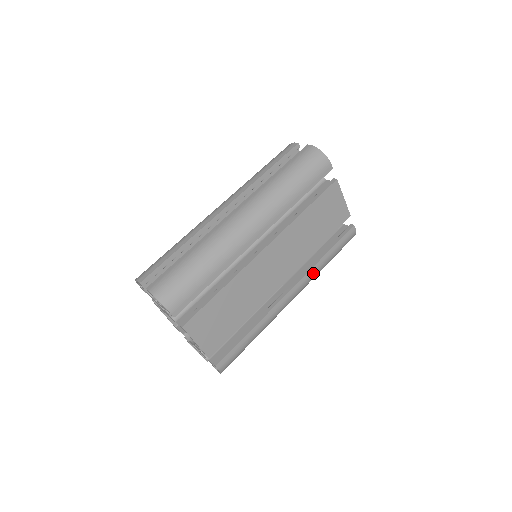
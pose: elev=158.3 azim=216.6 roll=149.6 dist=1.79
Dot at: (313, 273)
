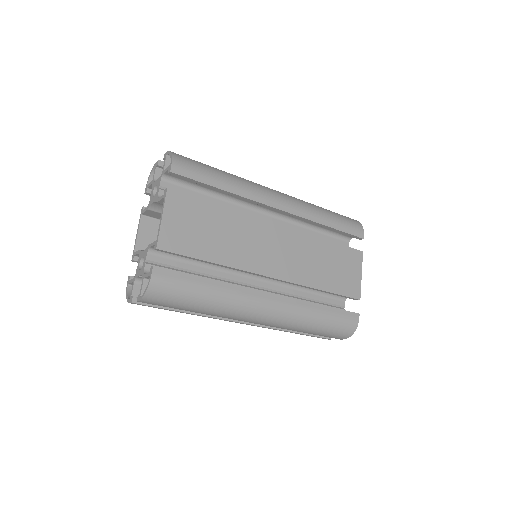
Dot at: (300, 308)
